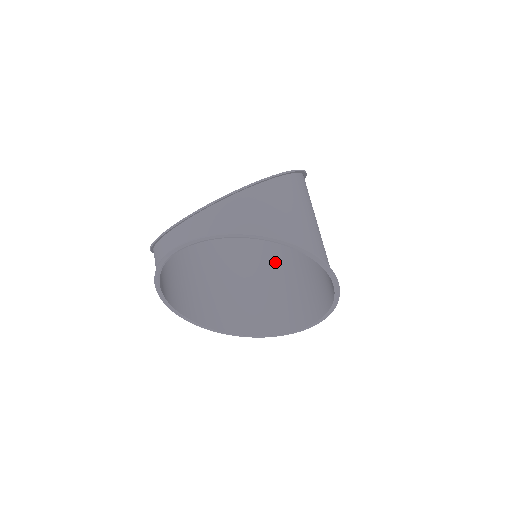
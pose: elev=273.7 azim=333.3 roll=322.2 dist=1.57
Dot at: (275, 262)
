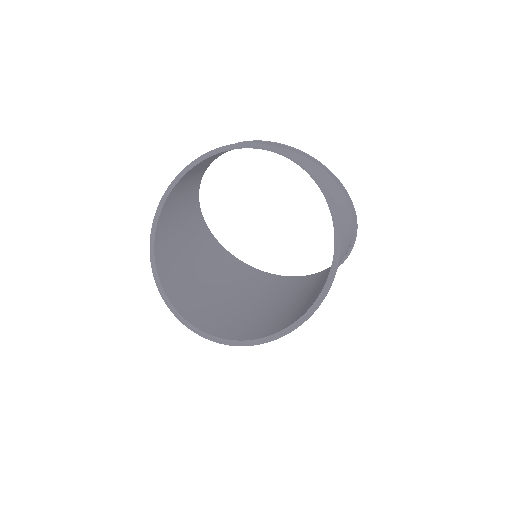
Dot at: (244, 296)
